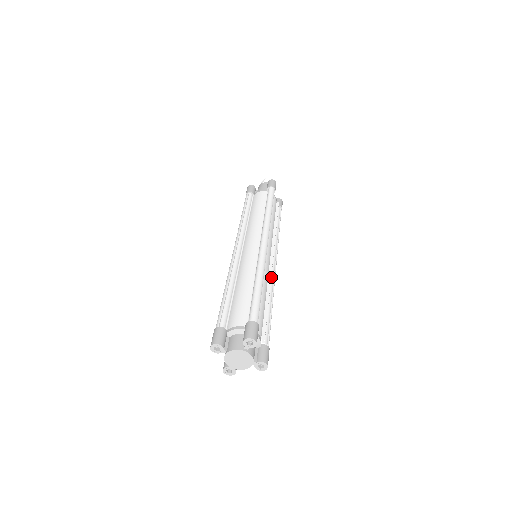
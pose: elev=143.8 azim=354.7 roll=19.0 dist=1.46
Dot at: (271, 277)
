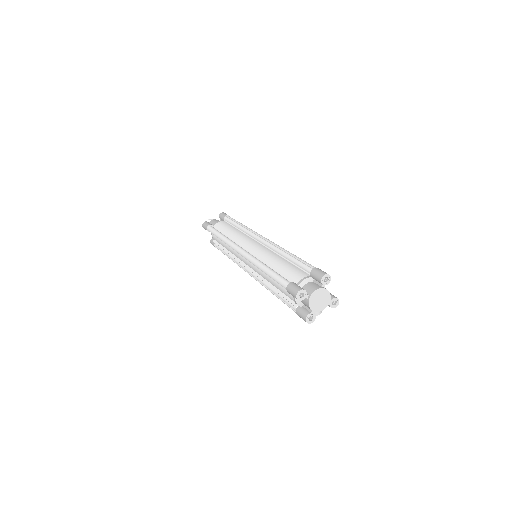
Dot at: occluded
